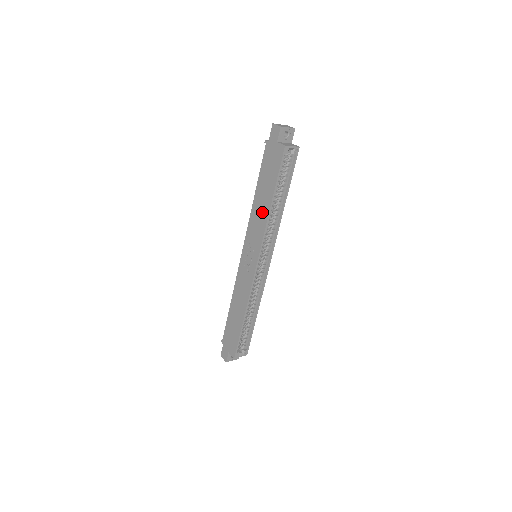
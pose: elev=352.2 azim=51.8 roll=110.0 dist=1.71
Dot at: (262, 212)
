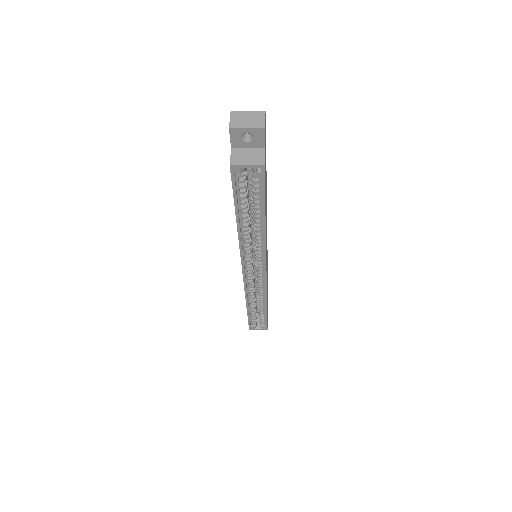
Dot at: occluded
